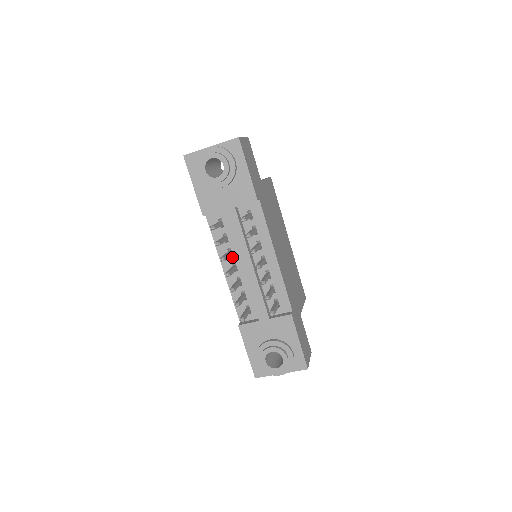
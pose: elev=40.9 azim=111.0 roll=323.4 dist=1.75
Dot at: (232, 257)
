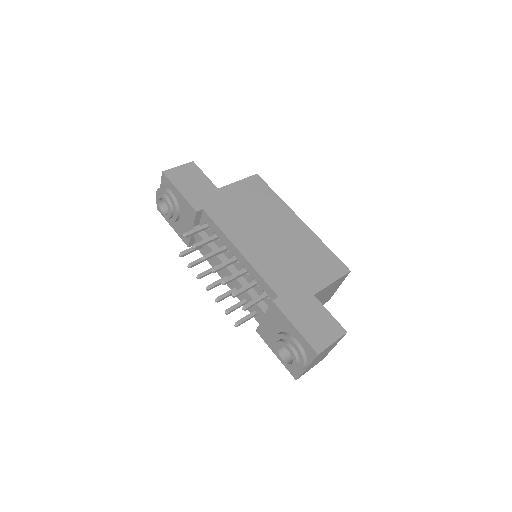
Dot at: occluded
